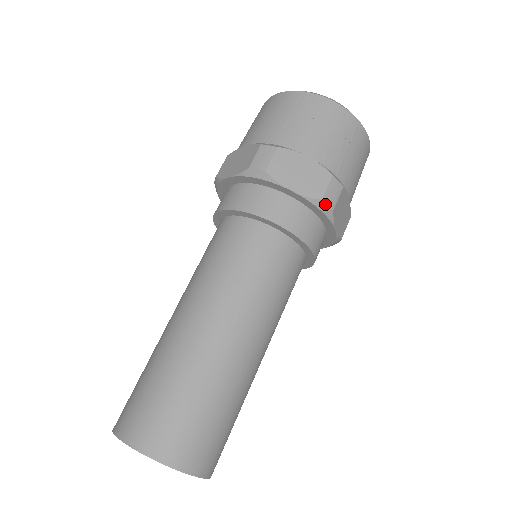
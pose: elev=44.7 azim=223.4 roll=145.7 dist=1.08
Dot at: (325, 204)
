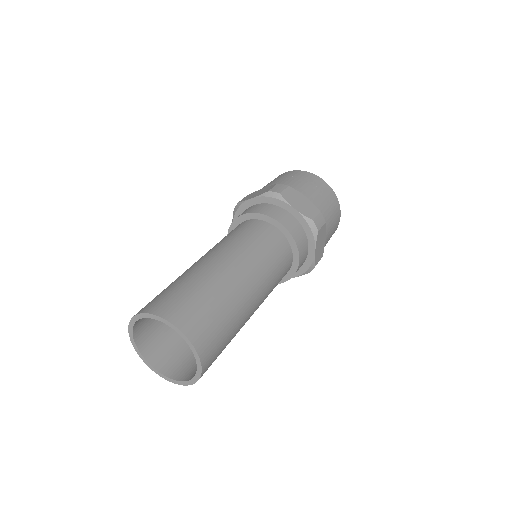
Dot at: (314, 224)
